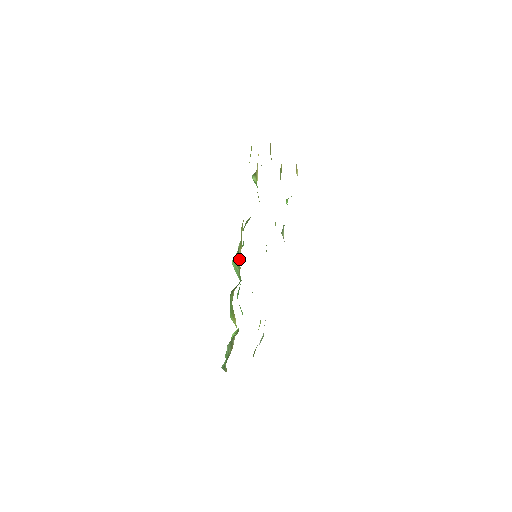
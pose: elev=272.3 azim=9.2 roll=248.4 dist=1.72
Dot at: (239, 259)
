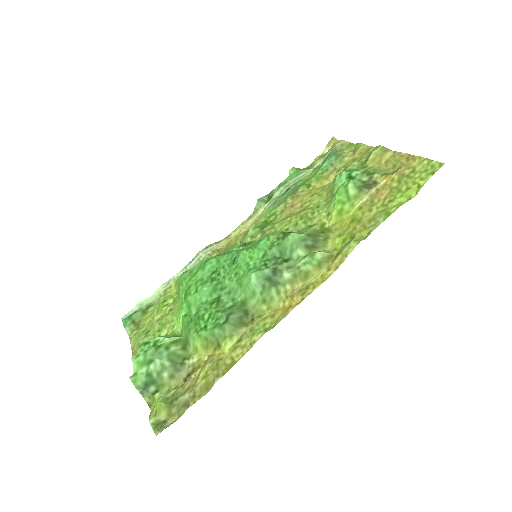
Dot at: (278, 295)
